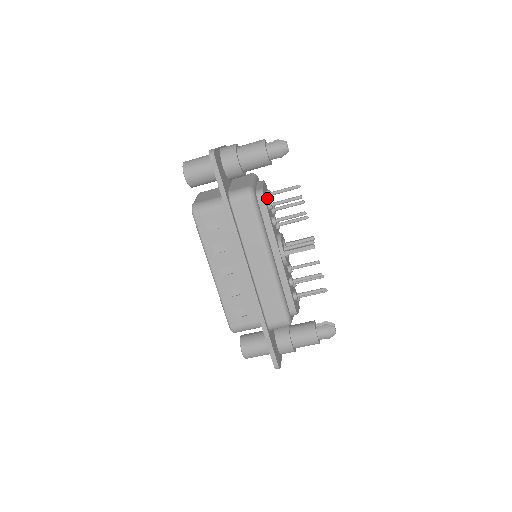
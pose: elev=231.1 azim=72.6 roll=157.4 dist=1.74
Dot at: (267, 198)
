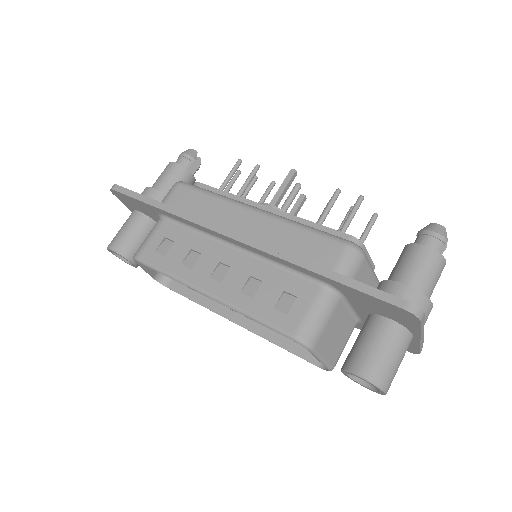
Dot at: occluded
